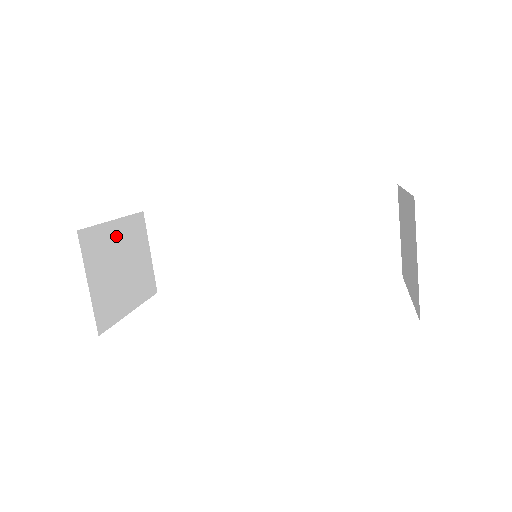
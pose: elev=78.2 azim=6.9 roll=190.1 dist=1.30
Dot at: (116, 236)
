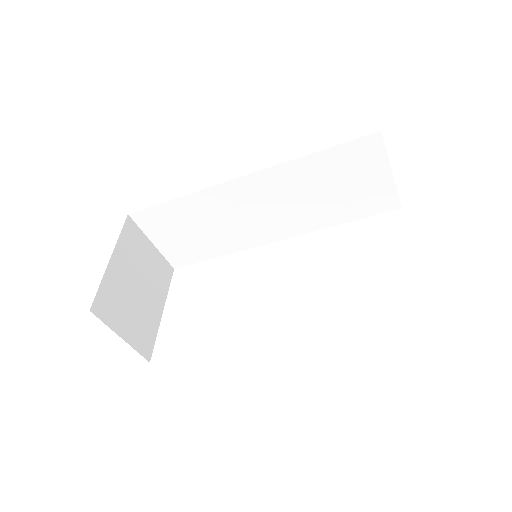
Dot at: (119, 270)
